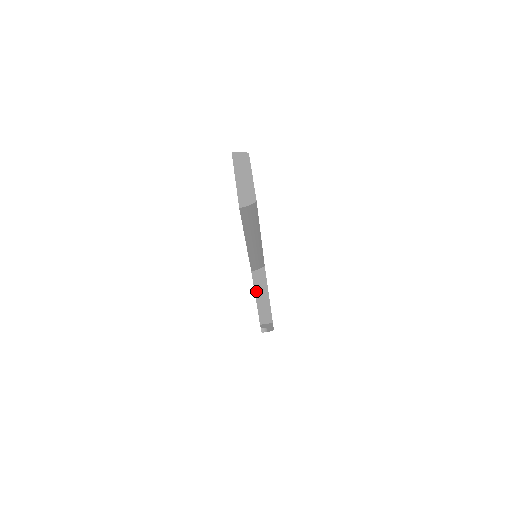
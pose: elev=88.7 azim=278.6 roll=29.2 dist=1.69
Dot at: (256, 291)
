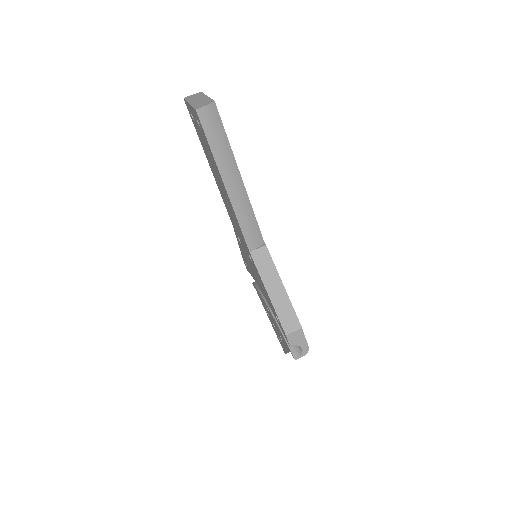
Dot at: (264, 281)
